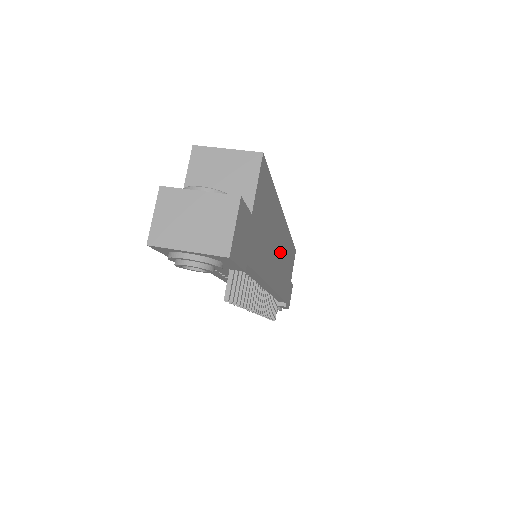
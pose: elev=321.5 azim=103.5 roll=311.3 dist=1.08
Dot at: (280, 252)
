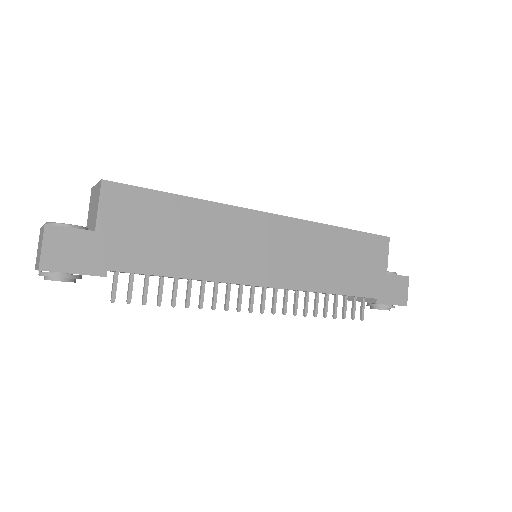
Dot at: (273, 248)
